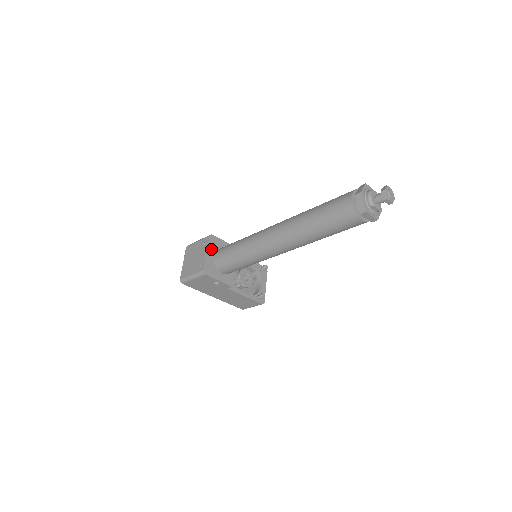
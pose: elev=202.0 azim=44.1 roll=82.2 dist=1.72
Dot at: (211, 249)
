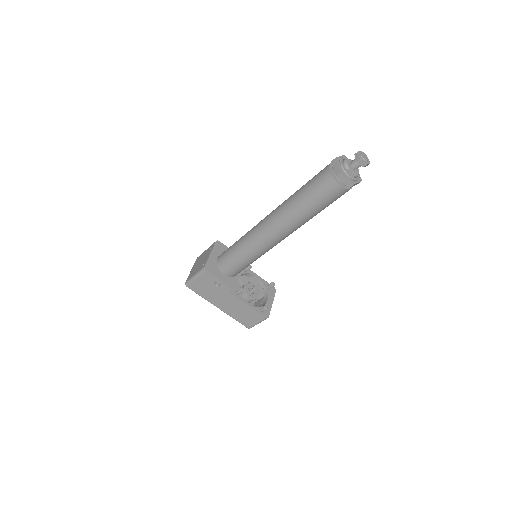
Dot at: (216, 252)
